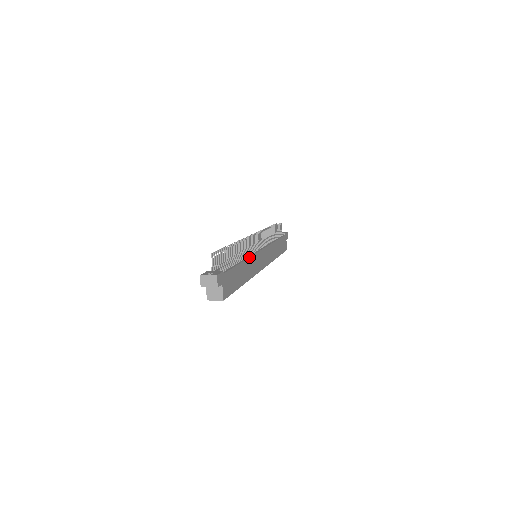
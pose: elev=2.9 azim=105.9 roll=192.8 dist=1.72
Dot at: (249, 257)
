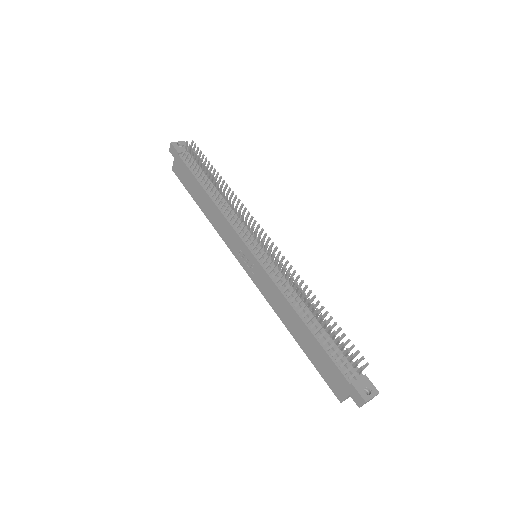
Dot at: (300, 293)
